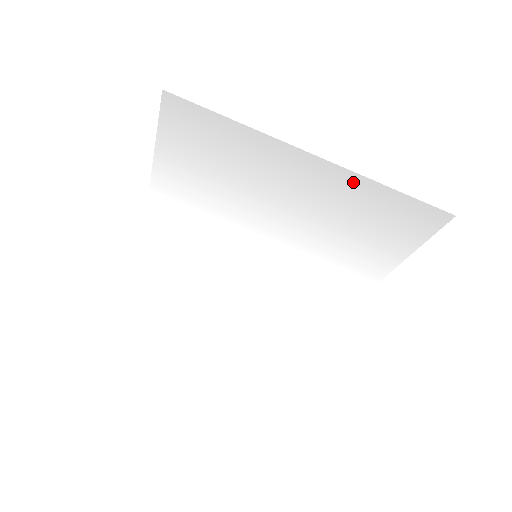
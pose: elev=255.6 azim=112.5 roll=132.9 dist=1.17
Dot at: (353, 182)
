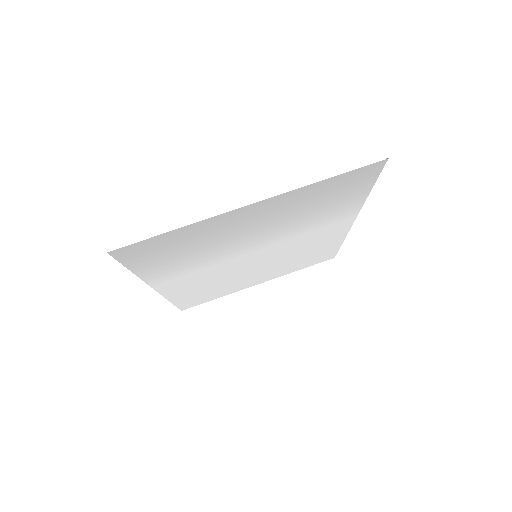
Dot at: (293, 195)
